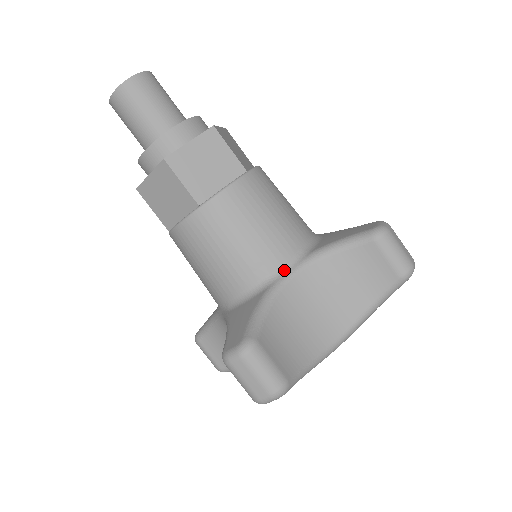
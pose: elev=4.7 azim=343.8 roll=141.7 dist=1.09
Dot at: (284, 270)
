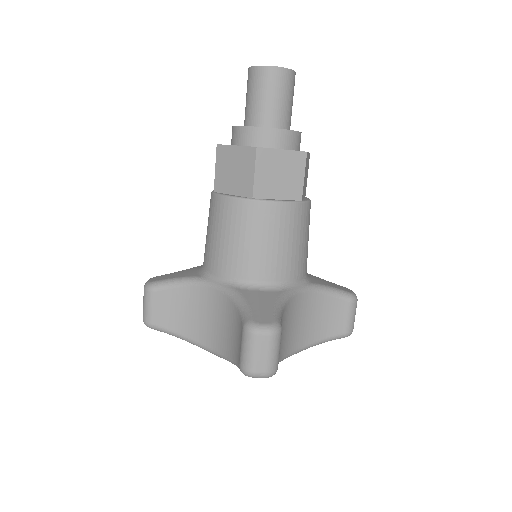
Dot at: (215, 278)
